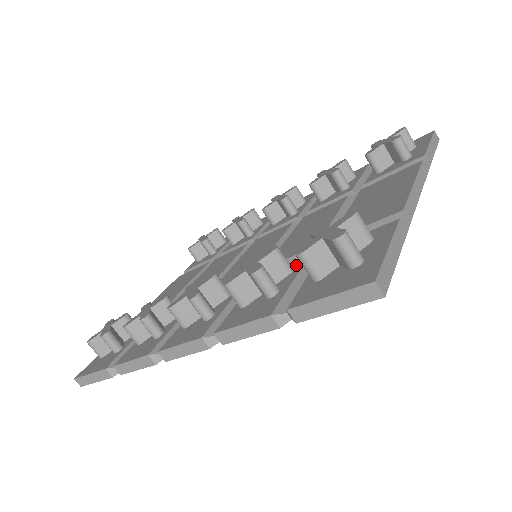
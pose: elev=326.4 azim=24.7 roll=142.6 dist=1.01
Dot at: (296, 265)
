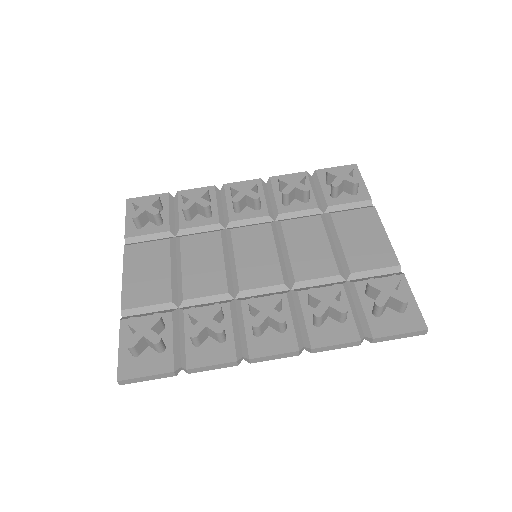
Dot at: occluded
